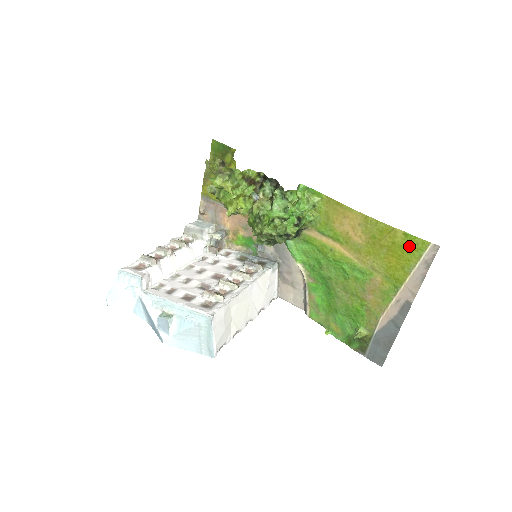
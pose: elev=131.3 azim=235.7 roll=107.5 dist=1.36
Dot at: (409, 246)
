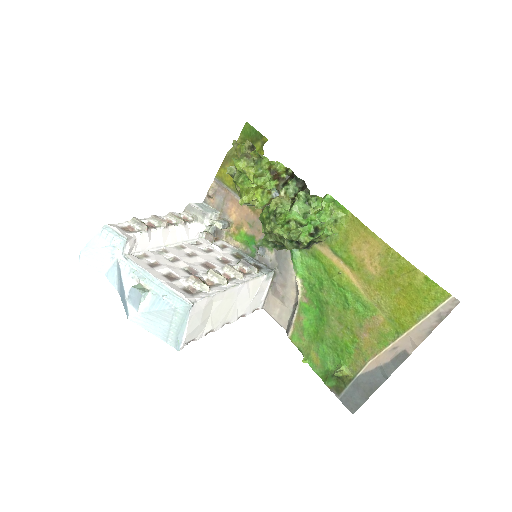
Dot at: (426, 292)
